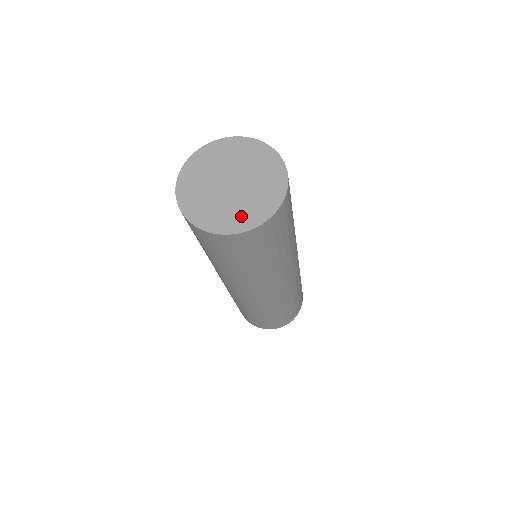
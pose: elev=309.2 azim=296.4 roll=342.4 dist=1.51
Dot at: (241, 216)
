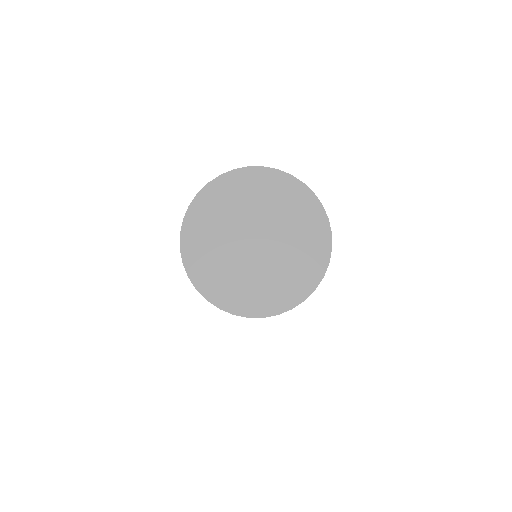
Dot at: (287, 284)
